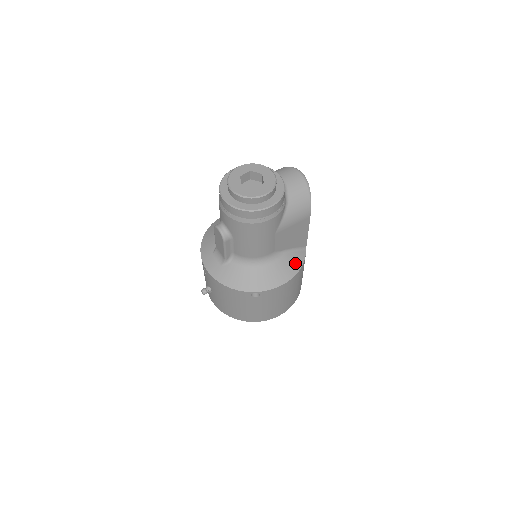
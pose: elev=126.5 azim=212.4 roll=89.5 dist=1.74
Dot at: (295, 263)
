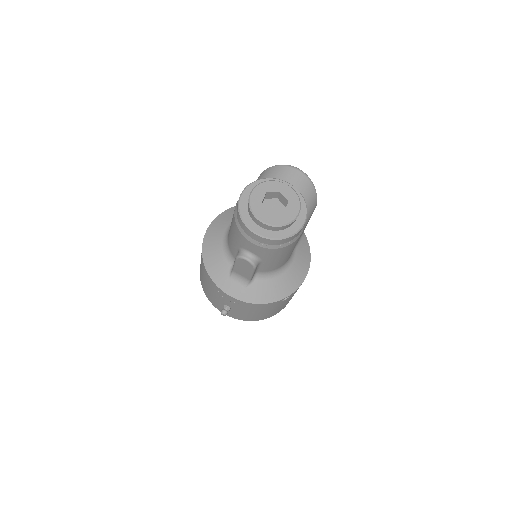
Dot at: (306, 252)
